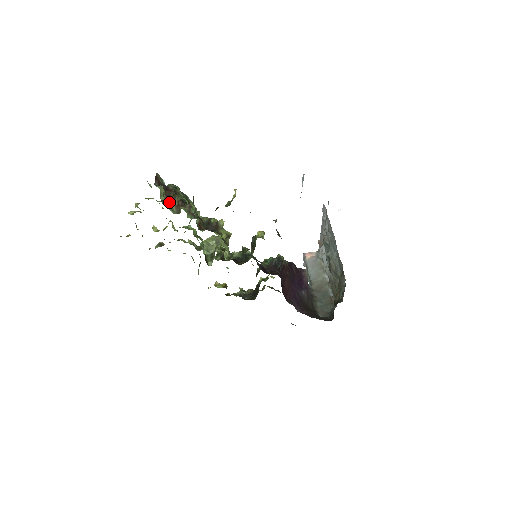
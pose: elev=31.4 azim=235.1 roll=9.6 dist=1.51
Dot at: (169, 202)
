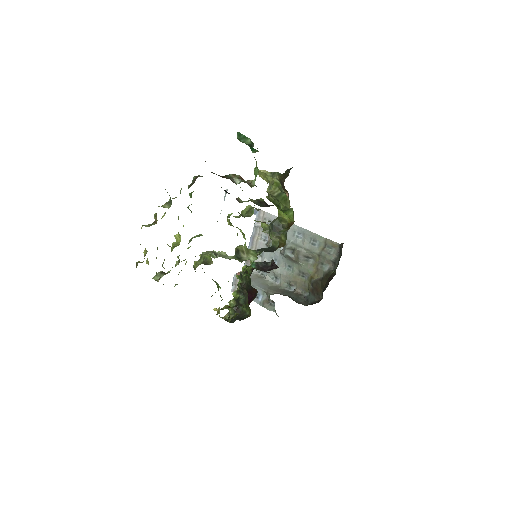
Dot at: (231, 180)
